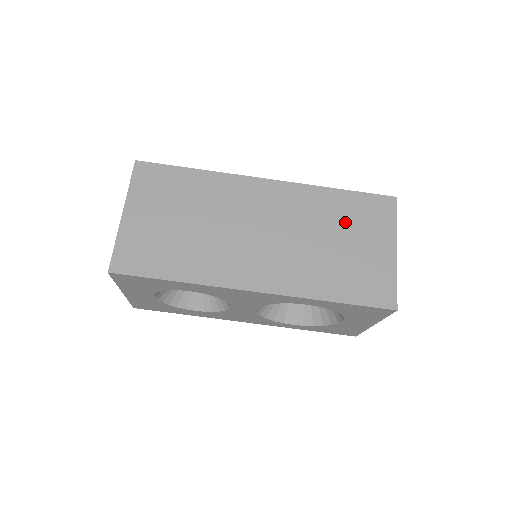
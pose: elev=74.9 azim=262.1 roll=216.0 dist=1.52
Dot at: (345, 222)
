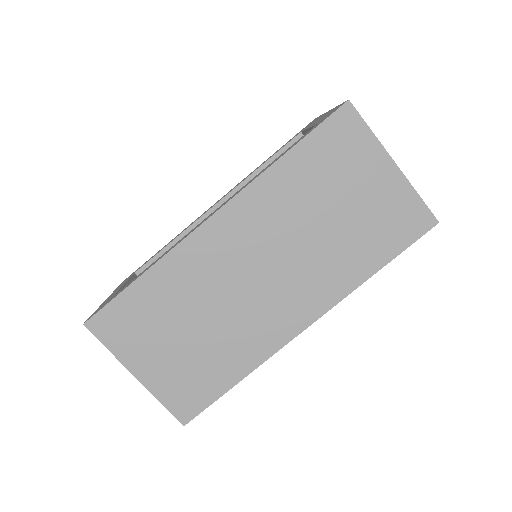
Dot at: (323, 184)
